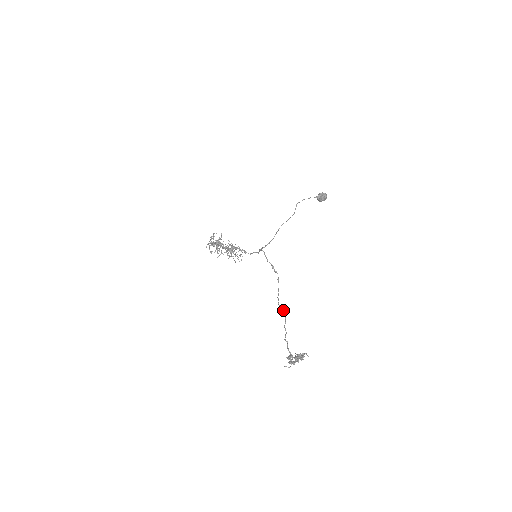
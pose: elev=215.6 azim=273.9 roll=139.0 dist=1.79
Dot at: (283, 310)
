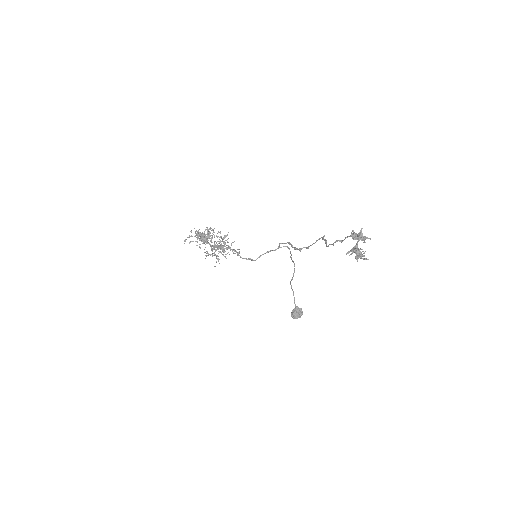
Dot at: (326, 243)
